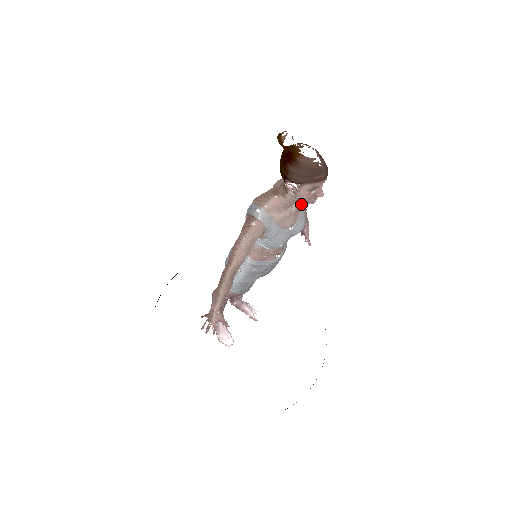
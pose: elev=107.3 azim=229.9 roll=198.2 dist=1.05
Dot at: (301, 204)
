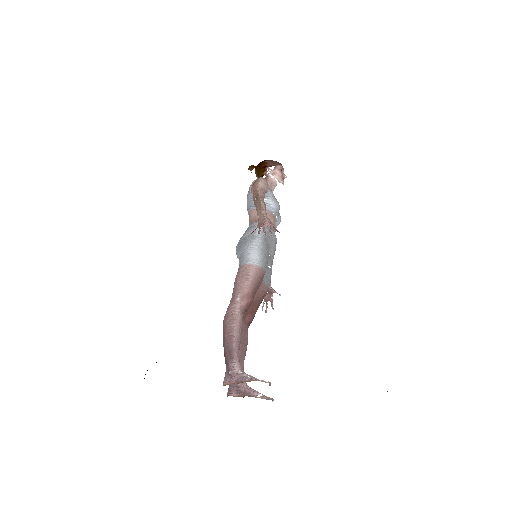
Dot at: occluded
